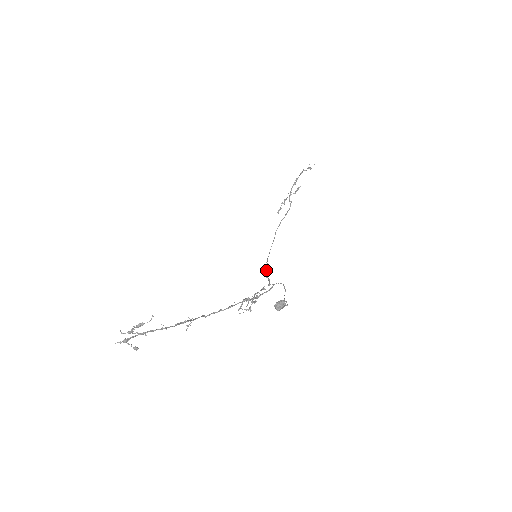
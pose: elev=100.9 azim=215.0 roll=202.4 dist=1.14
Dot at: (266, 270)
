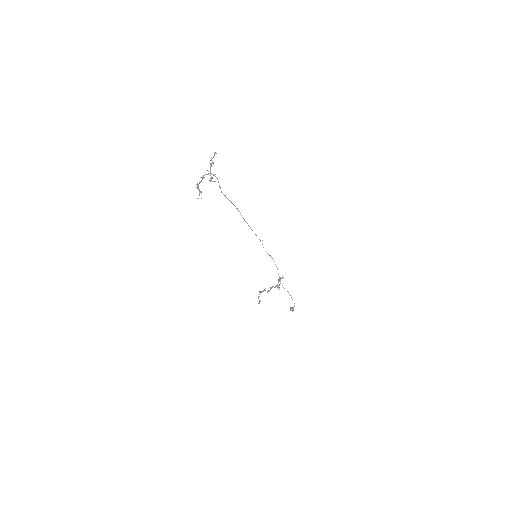
Dot at: occluded
